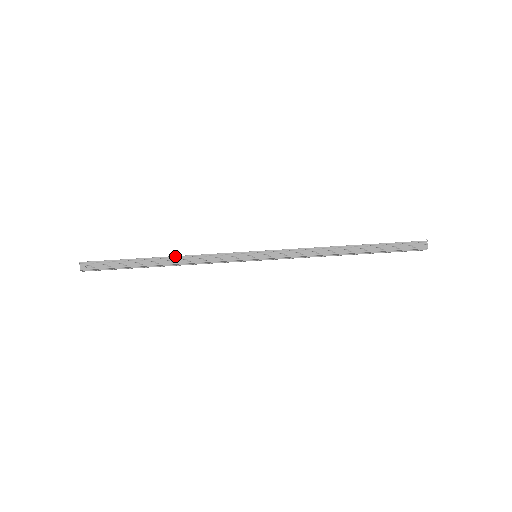
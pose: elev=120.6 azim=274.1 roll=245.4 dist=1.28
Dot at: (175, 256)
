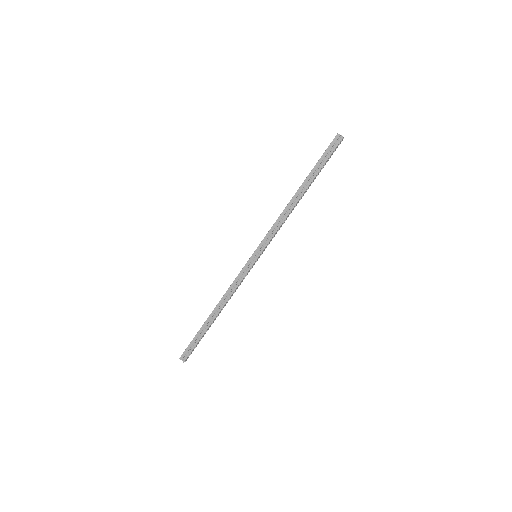
Dot at: (222, 309)
